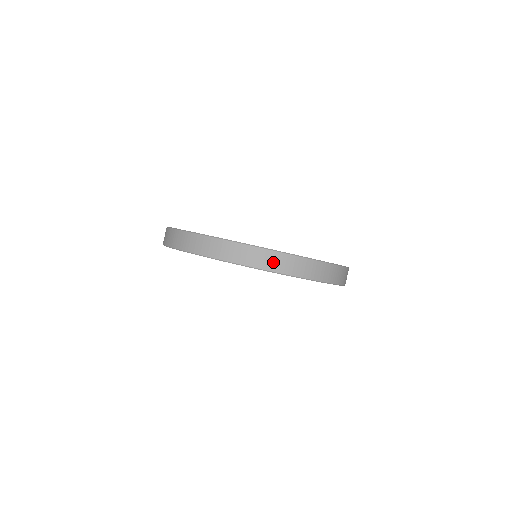
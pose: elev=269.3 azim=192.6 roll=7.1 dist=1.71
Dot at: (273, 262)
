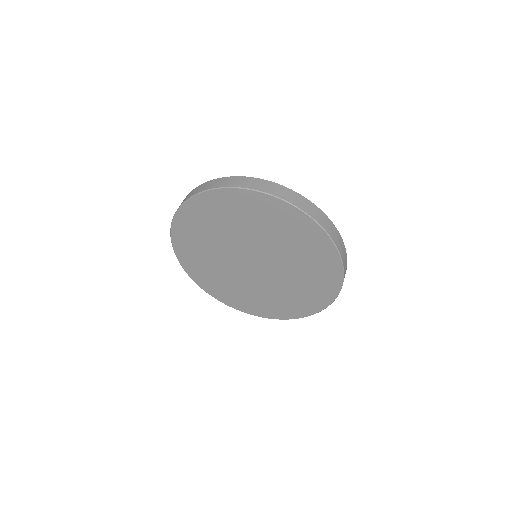
Dot at: (311, 209)
